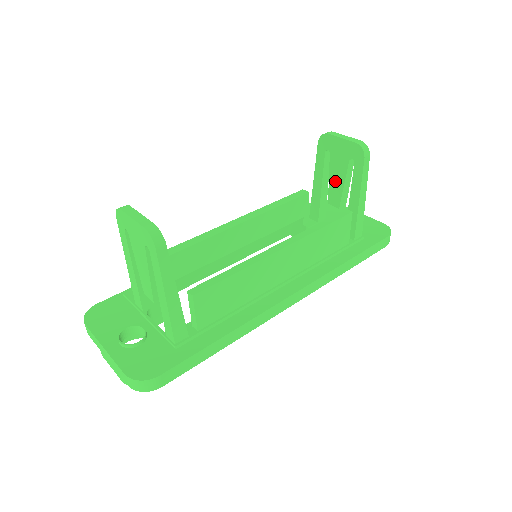
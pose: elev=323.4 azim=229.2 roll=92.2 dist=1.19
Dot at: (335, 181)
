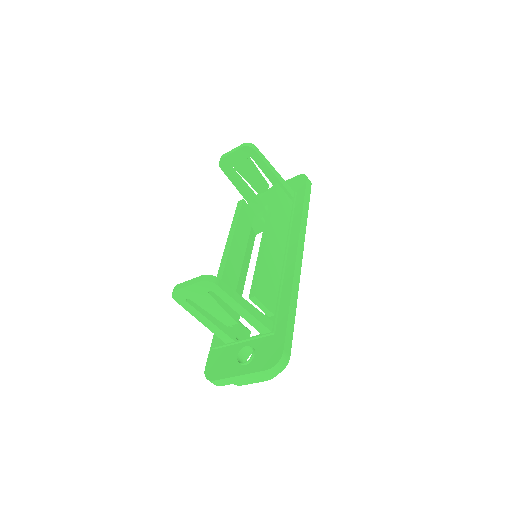
Dot at: (251, 178)
